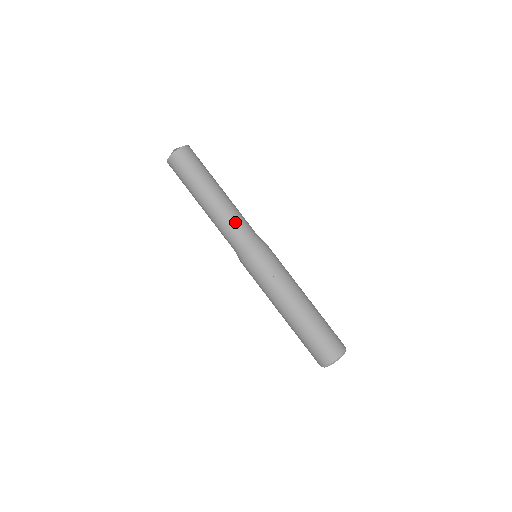
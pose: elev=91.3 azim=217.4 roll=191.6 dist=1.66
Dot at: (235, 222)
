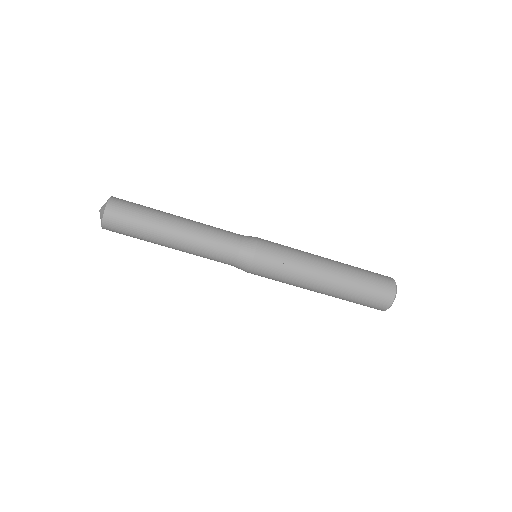
Dot at: (215, 243)
